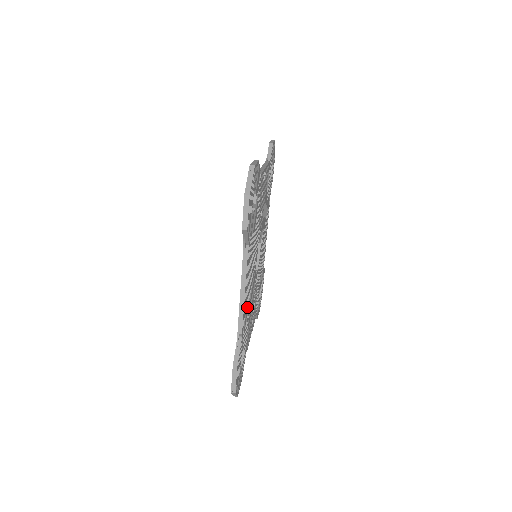
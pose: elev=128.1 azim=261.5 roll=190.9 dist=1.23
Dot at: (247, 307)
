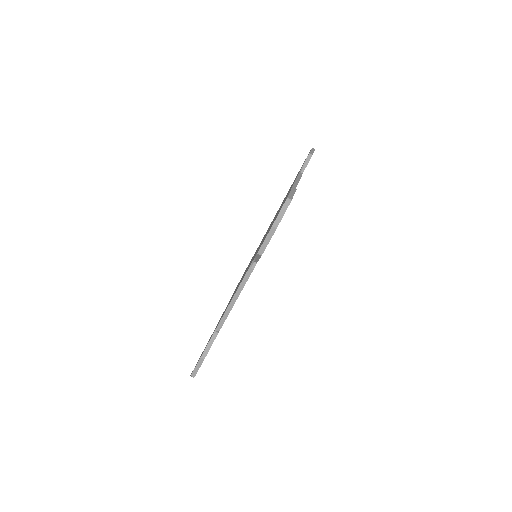
Dot at: occluded
